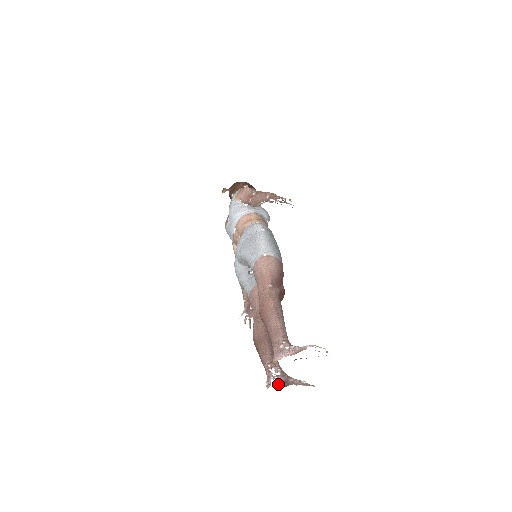
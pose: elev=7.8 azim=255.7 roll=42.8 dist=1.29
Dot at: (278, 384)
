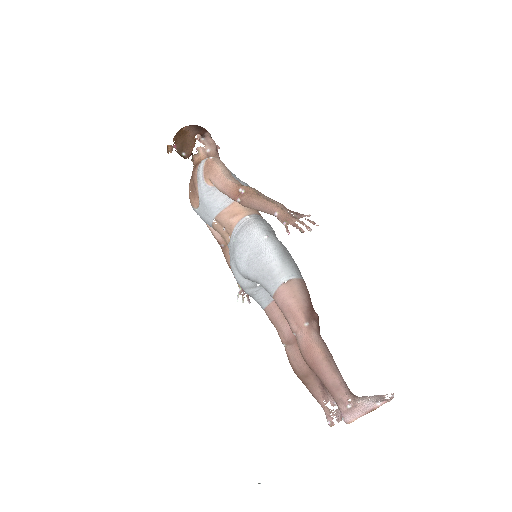
Dot at: occluded
